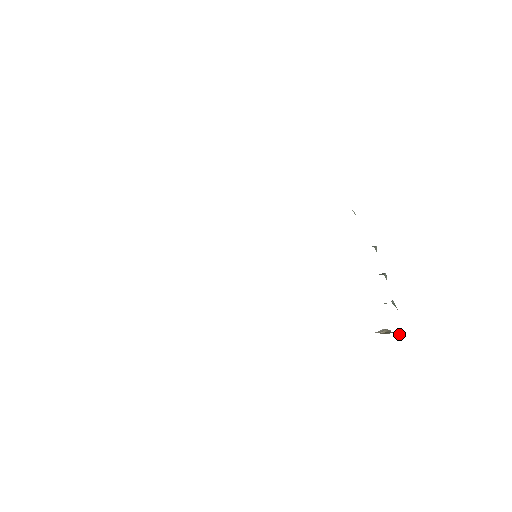
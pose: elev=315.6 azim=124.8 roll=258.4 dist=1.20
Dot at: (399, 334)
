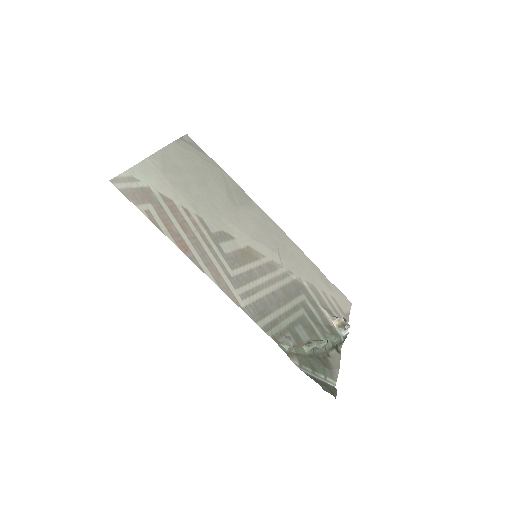
Dot at: (344, 337)
